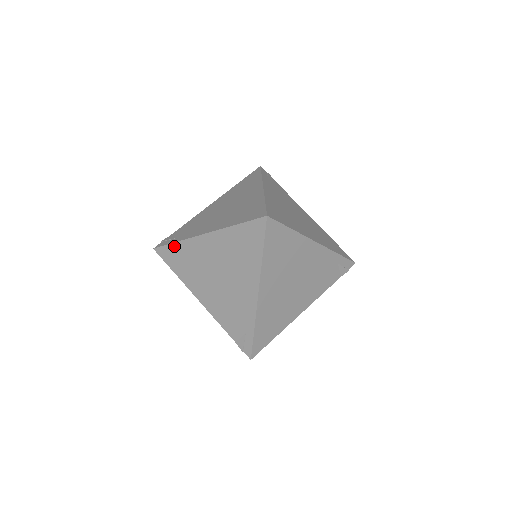
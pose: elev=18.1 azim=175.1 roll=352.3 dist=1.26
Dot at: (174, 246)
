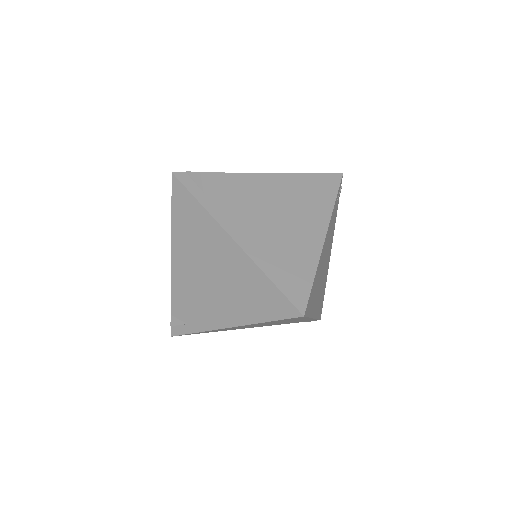
Dot at: (195, 203)
